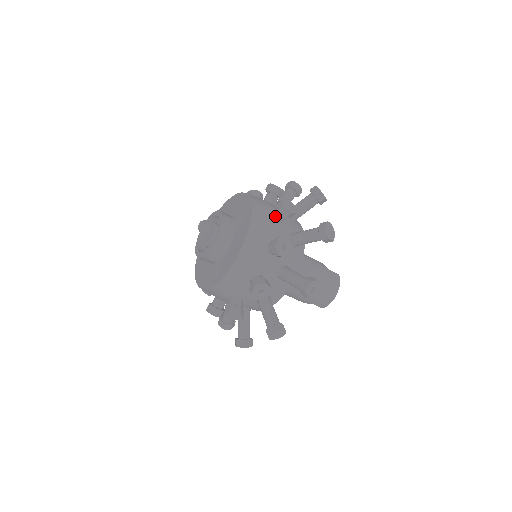
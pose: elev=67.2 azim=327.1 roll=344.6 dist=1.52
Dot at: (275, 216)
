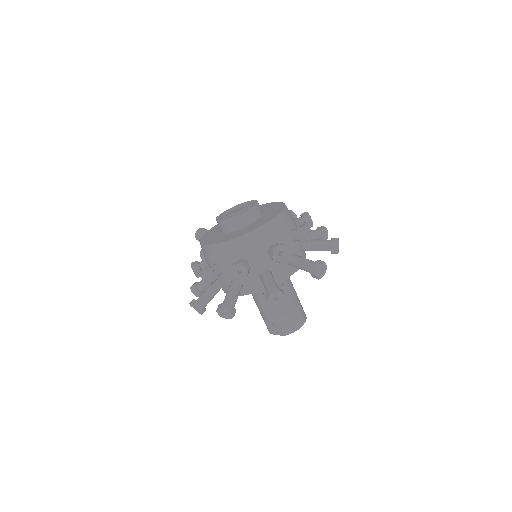
Dot at: (297, 221)
